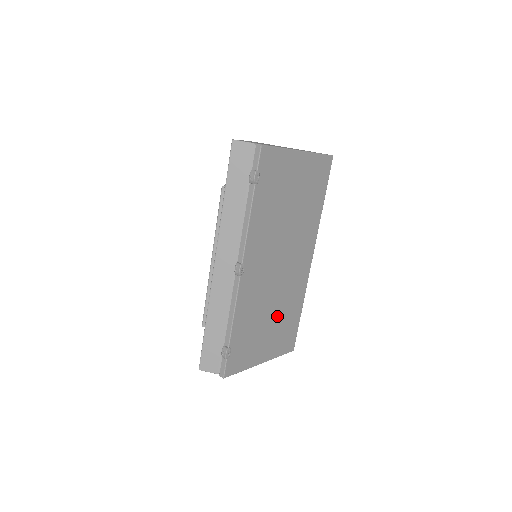
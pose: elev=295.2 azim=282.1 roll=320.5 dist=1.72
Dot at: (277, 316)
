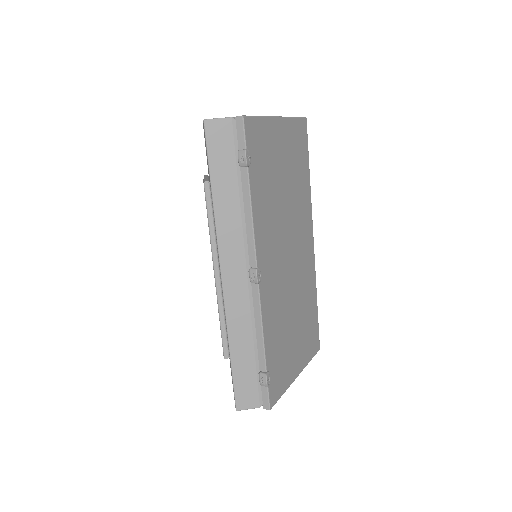
Dot at: (299, 317)
